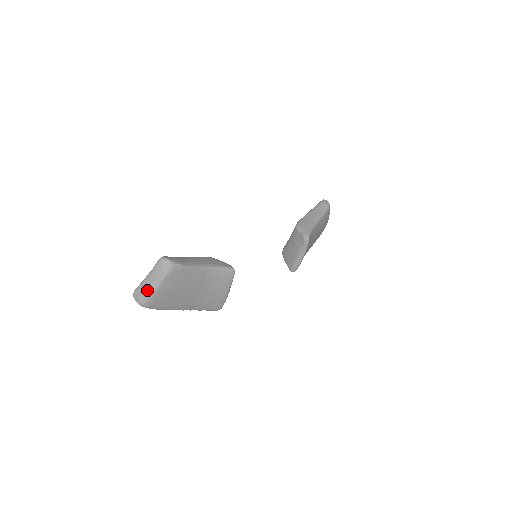
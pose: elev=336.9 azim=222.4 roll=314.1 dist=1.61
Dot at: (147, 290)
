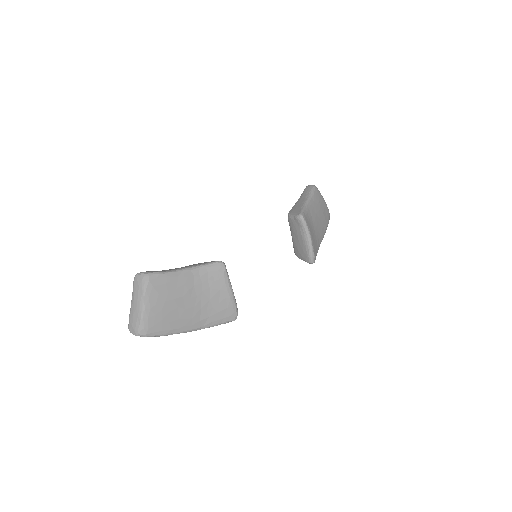
Dot at: (136, 315)
